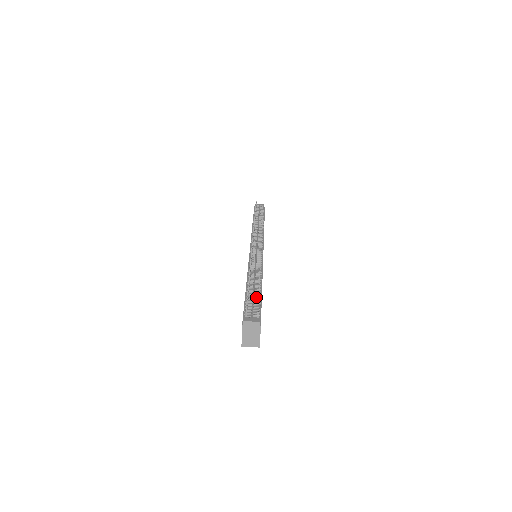
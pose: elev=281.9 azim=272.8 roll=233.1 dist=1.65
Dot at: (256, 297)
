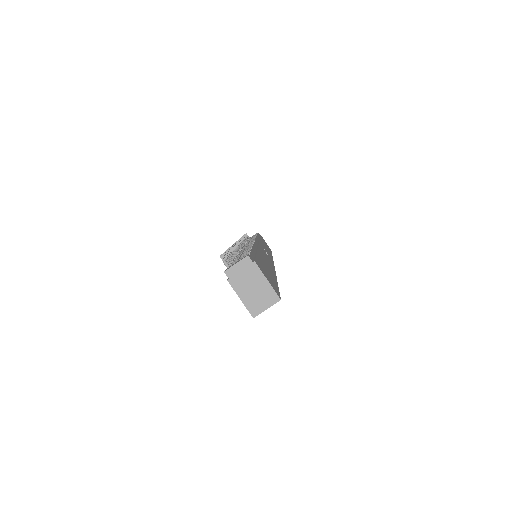
Dot at: occluded
